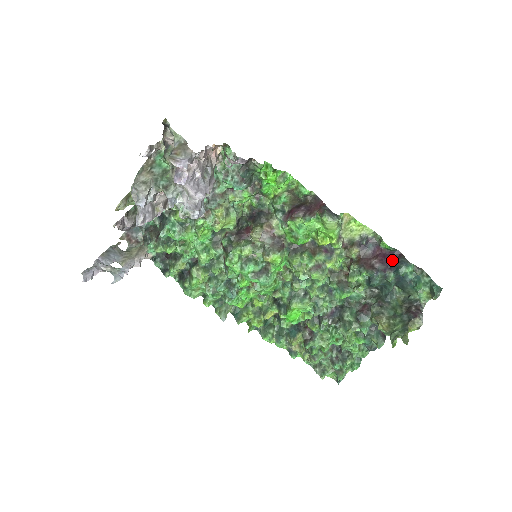
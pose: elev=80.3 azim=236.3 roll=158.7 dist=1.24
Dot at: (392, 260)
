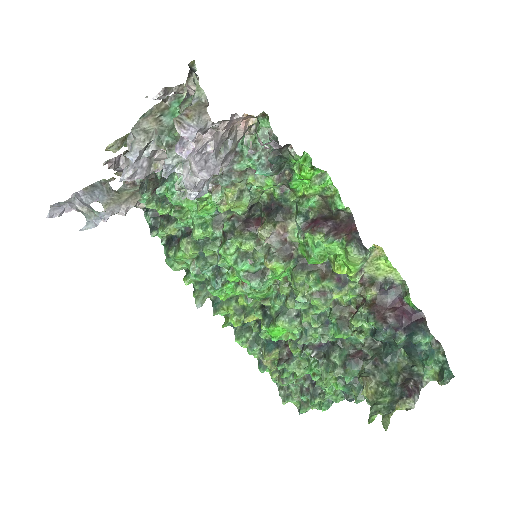
Dot at: (410, 320)
